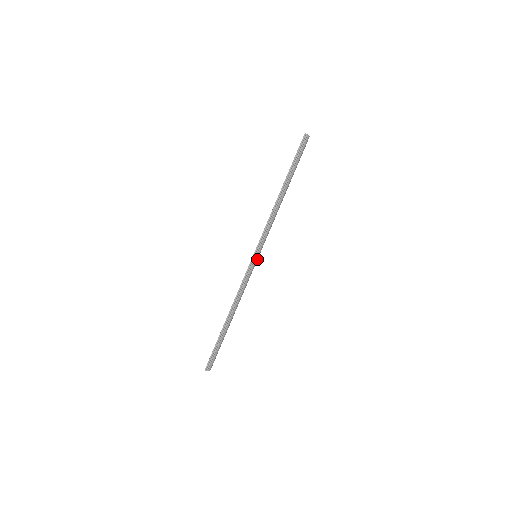
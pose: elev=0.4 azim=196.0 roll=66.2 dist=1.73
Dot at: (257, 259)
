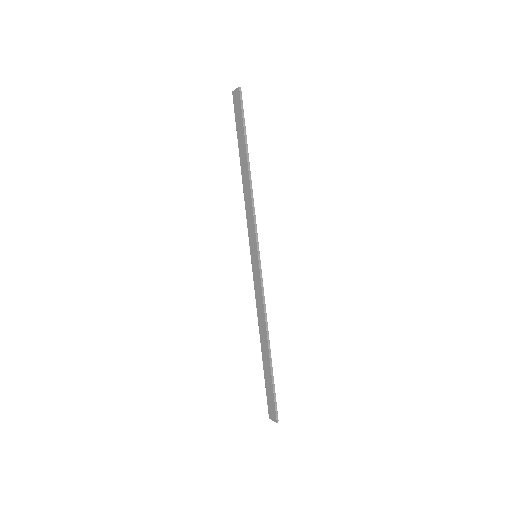
Dot at: occluded
